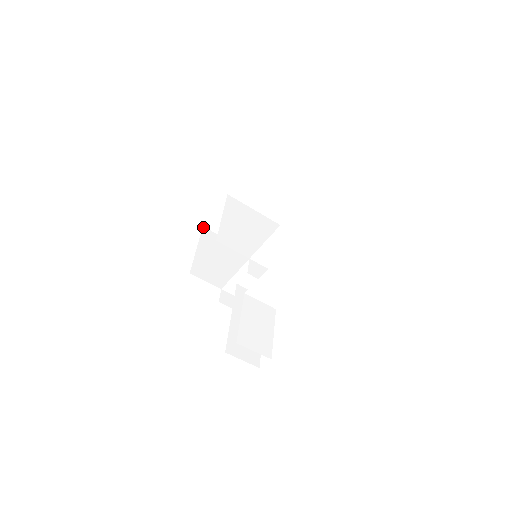
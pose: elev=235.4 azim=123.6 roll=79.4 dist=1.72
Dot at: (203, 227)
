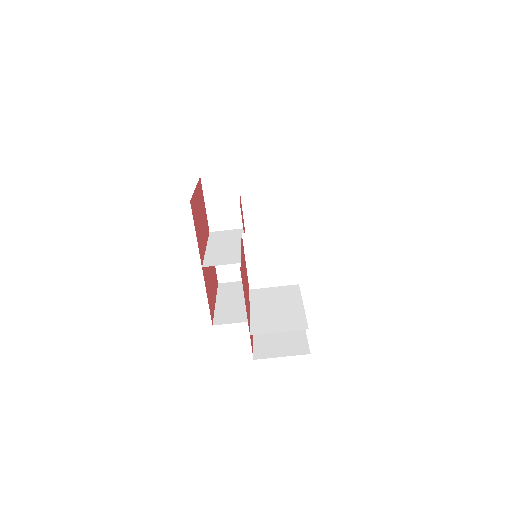
Dot at: (218, 284)
